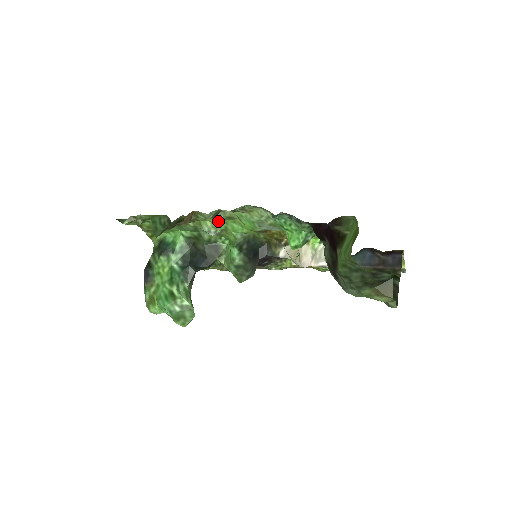
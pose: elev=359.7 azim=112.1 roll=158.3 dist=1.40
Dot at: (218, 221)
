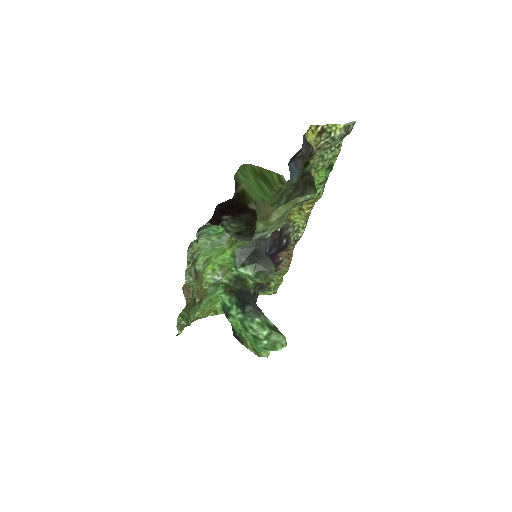
Dot at: (210, 269)
